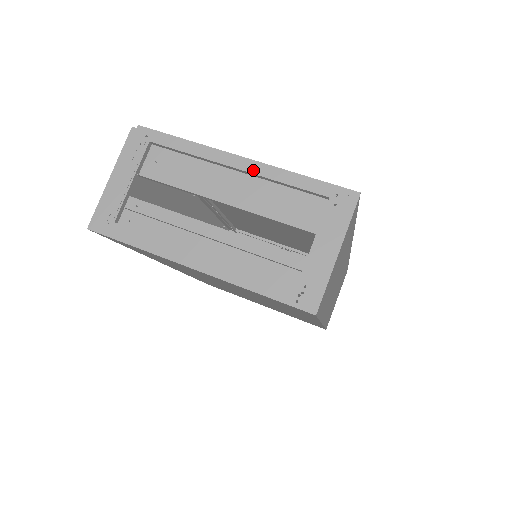
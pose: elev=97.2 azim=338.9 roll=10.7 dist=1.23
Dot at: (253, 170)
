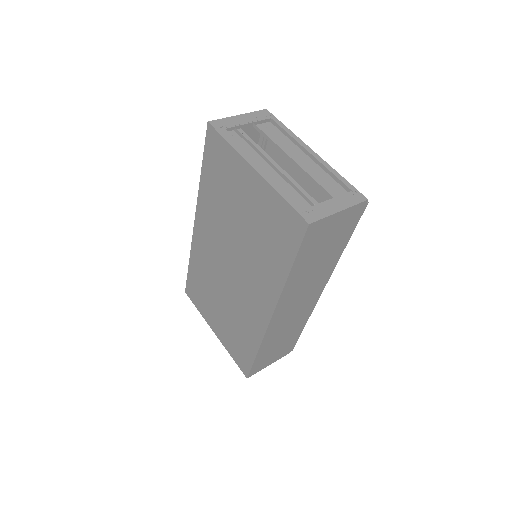
Dot at: (318, 158)
